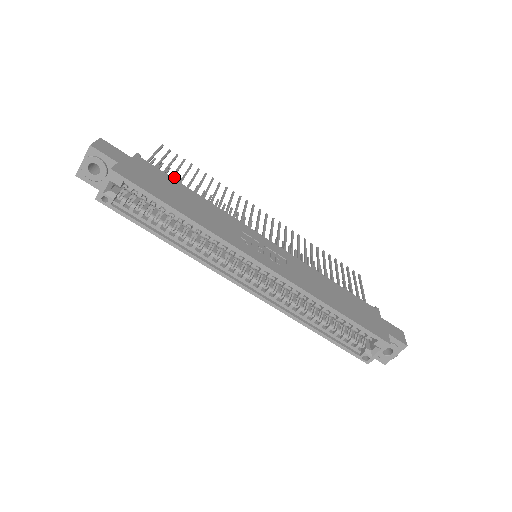
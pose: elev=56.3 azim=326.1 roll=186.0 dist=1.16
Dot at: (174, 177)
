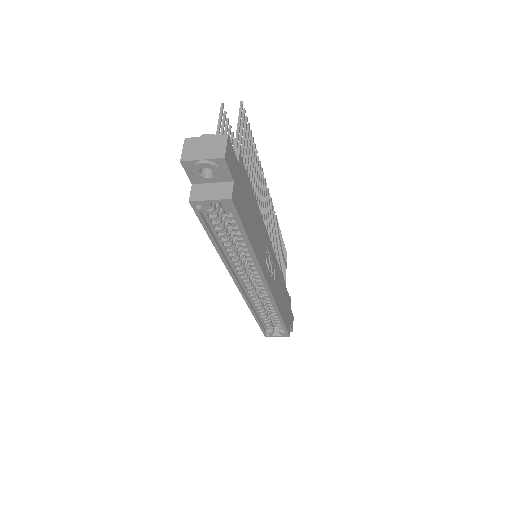
Dot at: occluded
